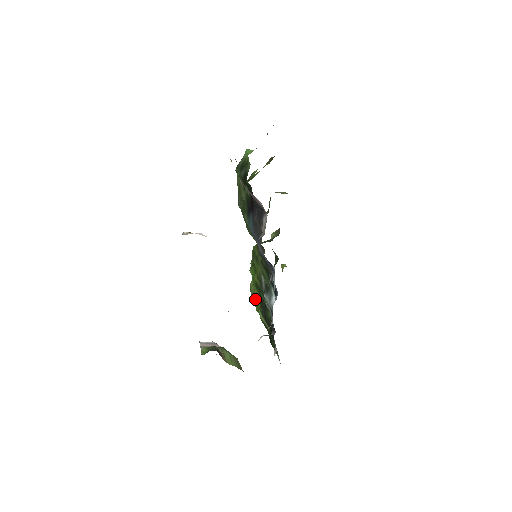
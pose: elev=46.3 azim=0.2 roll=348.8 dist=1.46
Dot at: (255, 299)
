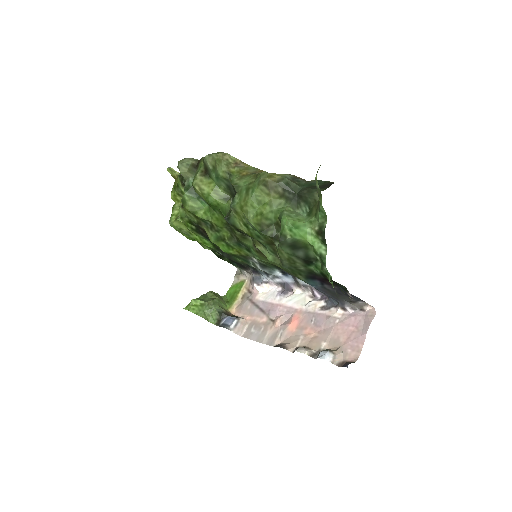
Dot at: (201, 243)
